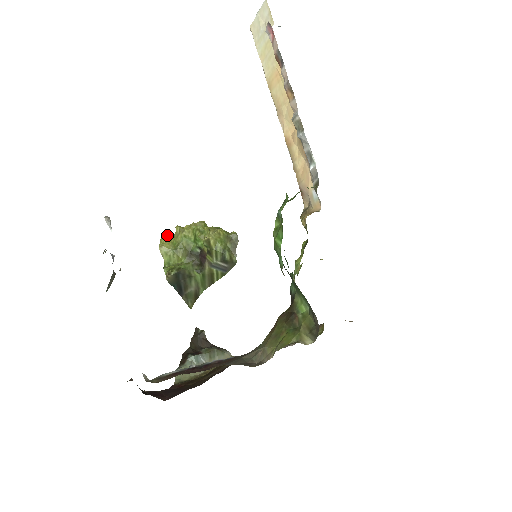
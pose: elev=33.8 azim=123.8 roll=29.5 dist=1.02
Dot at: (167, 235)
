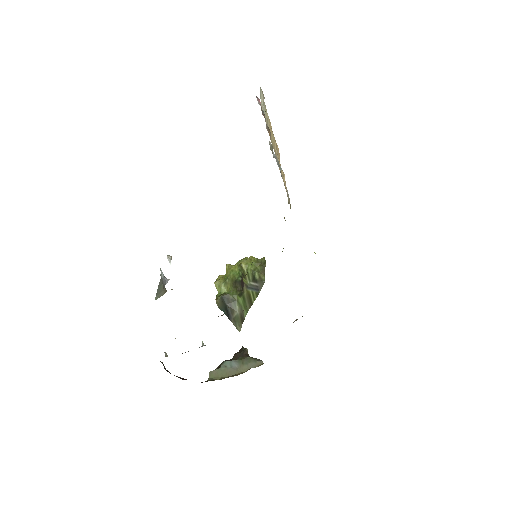
Dot at: occluded
